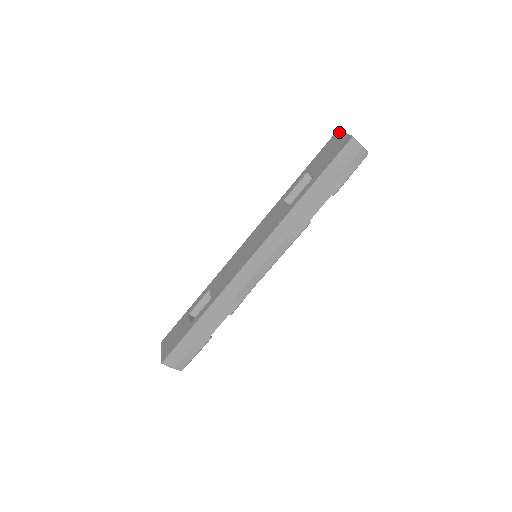
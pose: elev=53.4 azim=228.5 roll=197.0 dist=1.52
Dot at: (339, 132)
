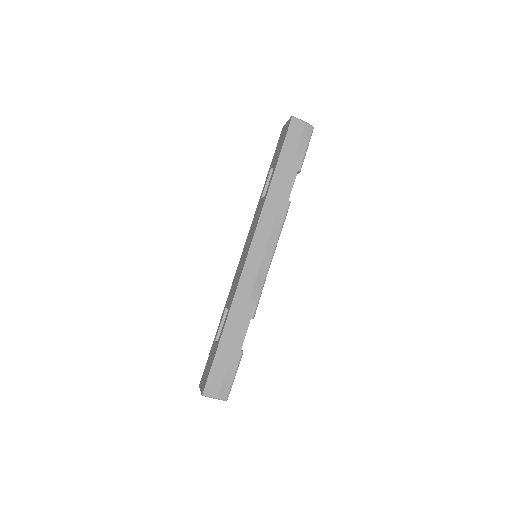
Dot at: (284, 126)
